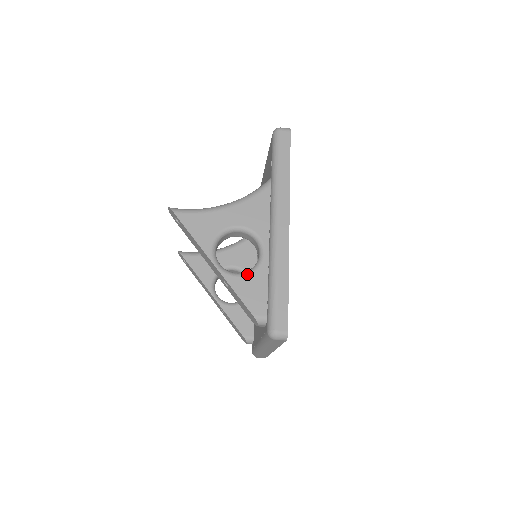
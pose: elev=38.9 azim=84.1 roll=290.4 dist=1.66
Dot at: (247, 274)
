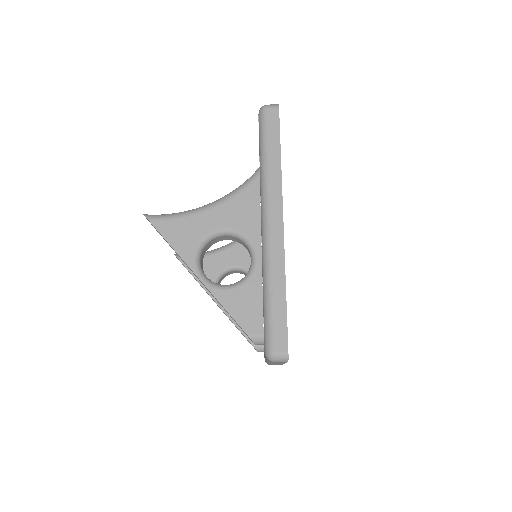
Dot at: (237, 286)
